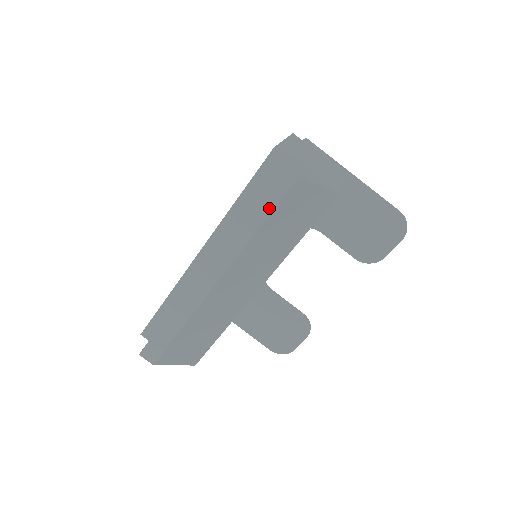
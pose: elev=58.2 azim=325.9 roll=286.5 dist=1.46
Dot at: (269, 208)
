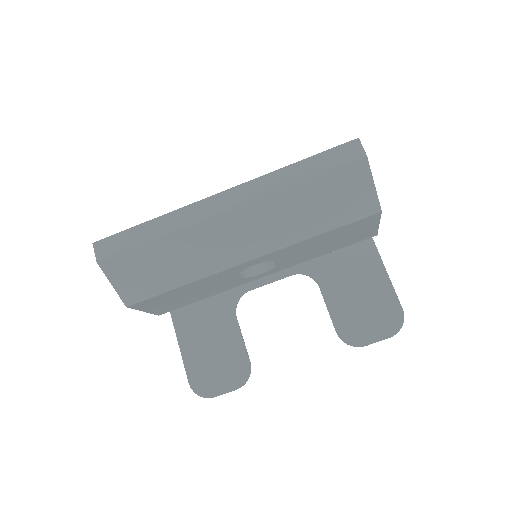
Dot at: (324, 169)
